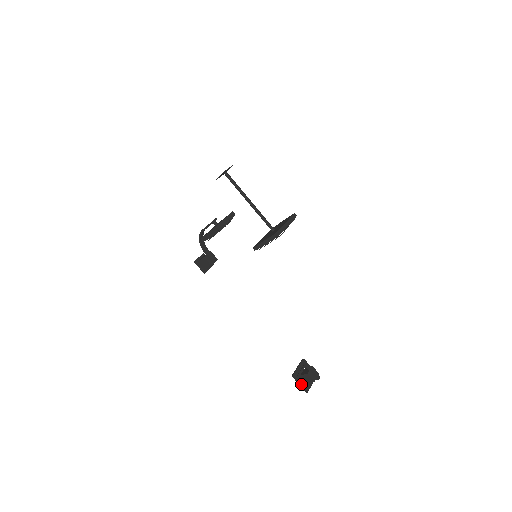
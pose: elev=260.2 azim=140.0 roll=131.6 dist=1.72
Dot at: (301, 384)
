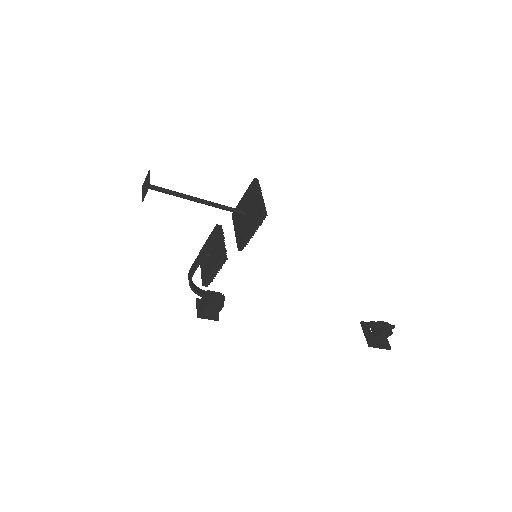
Dot at: (381, 347)
